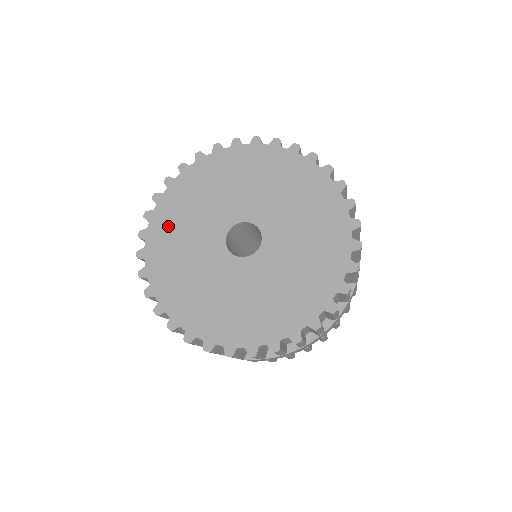
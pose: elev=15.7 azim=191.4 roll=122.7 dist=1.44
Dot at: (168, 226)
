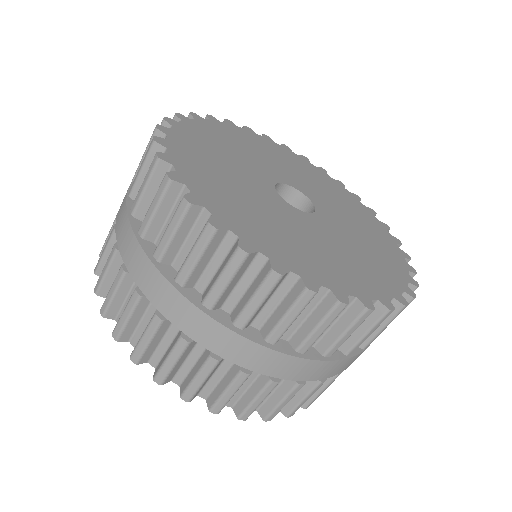
Dot at: (197, 150)
